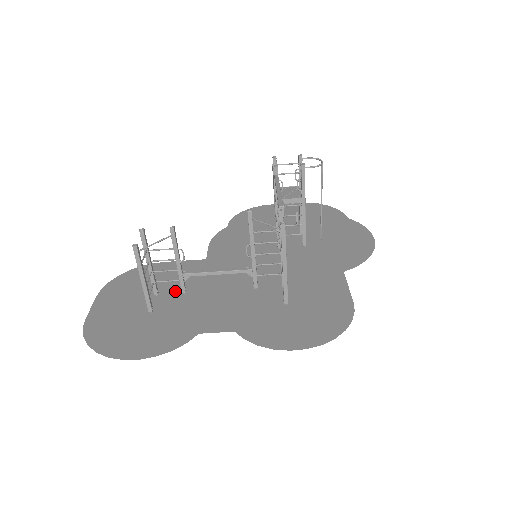
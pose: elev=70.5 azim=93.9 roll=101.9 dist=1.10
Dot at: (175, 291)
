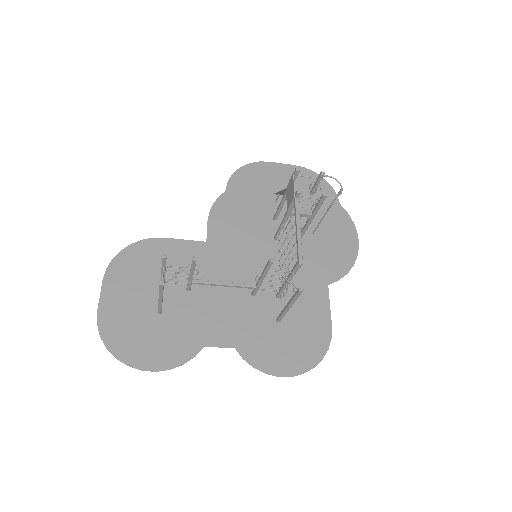
Dot at: (179, 285)
